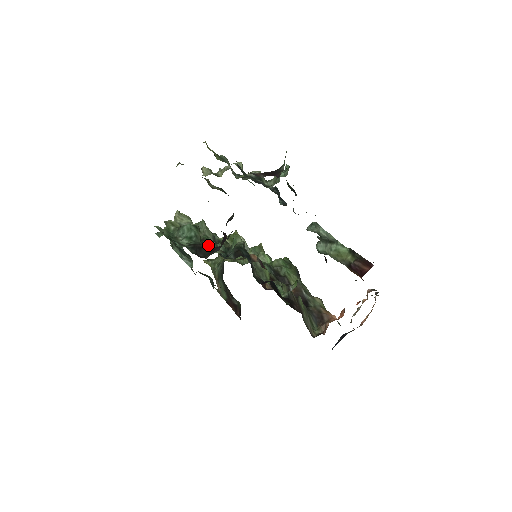
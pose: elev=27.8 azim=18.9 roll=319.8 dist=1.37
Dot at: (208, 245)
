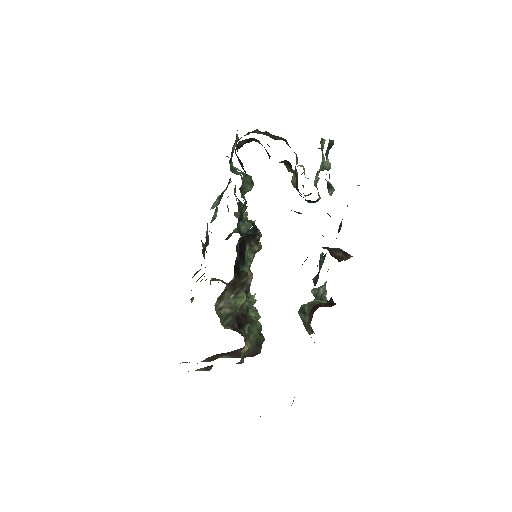
Dot at: occluded
